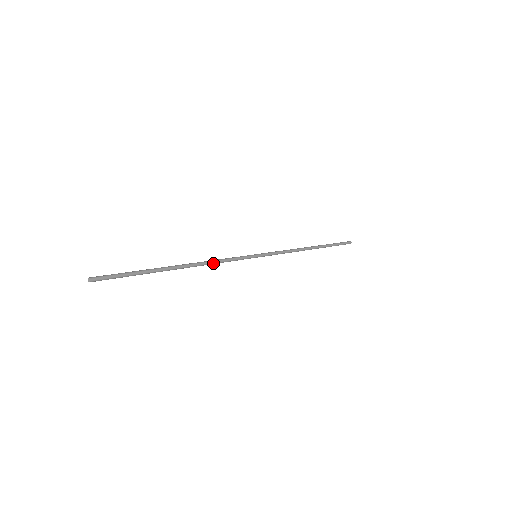
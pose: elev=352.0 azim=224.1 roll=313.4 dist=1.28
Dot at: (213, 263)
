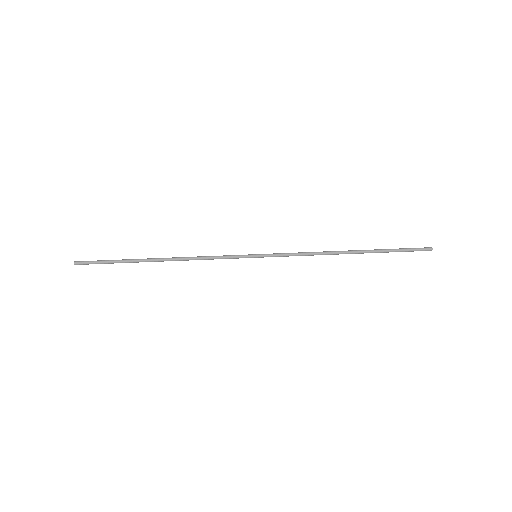
Dot at: occluded
